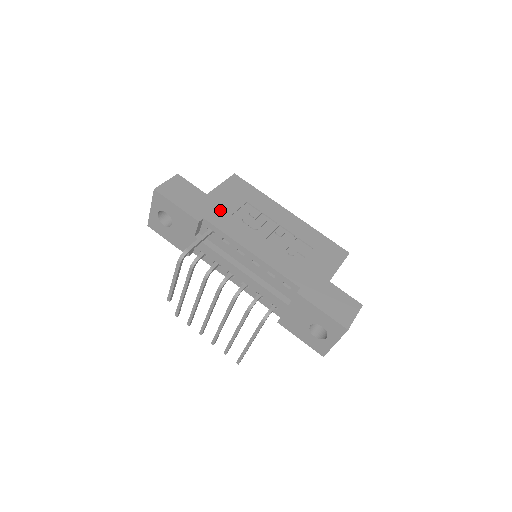
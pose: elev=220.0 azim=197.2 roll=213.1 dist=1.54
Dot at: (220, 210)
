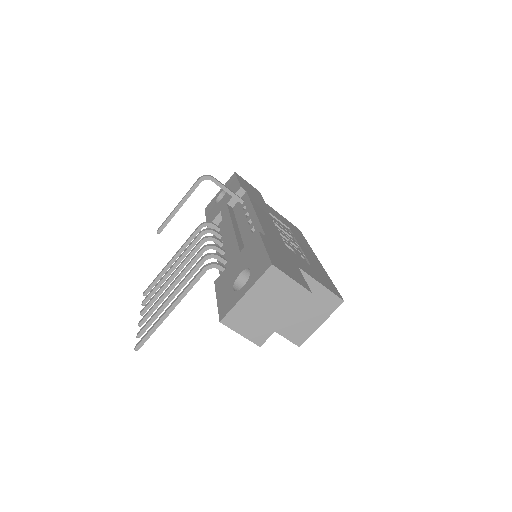
Dot at: (264, 205)
